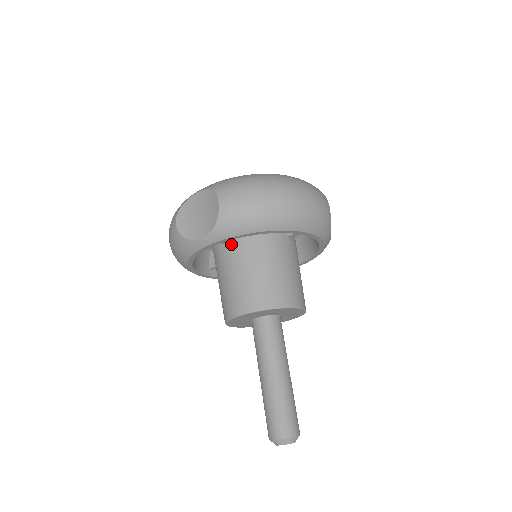
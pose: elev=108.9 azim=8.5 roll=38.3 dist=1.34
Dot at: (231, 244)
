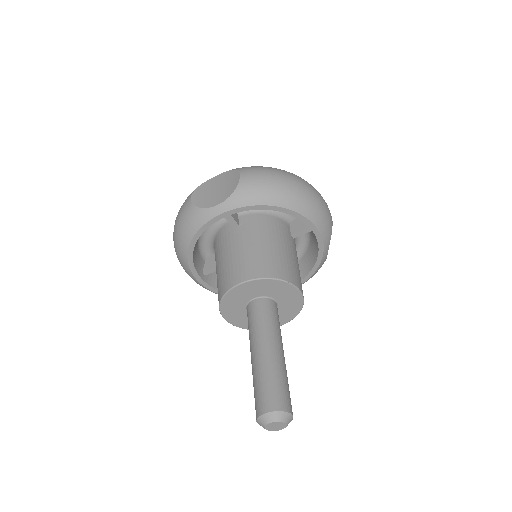
Dot at: (239, 227)
